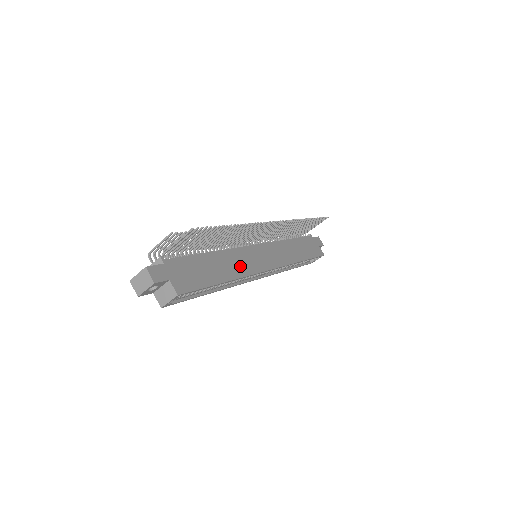
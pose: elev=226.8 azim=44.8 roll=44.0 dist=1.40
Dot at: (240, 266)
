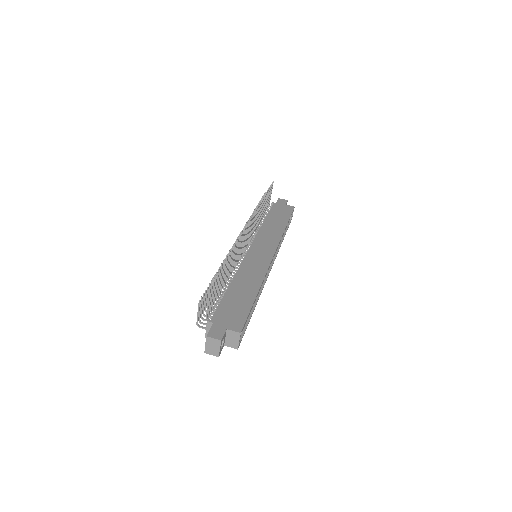
Dot at: (254, 274)
